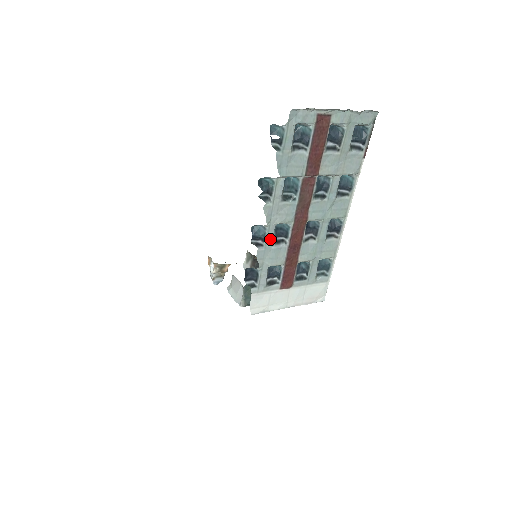
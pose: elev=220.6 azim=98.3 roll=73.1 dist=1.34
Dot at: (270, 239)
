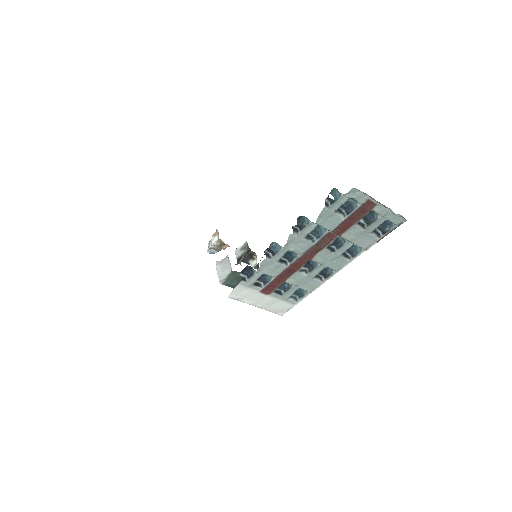
Dot at: (279, 257)
